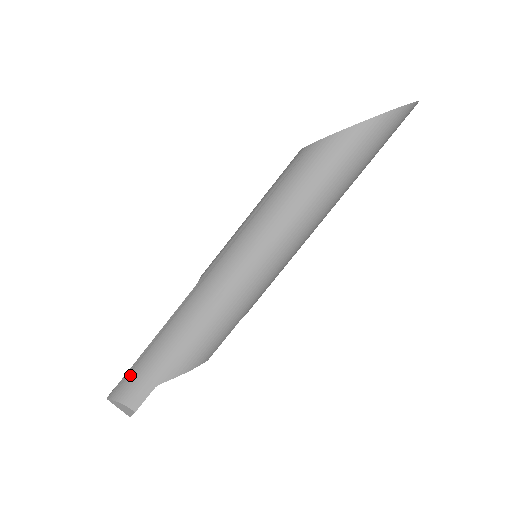
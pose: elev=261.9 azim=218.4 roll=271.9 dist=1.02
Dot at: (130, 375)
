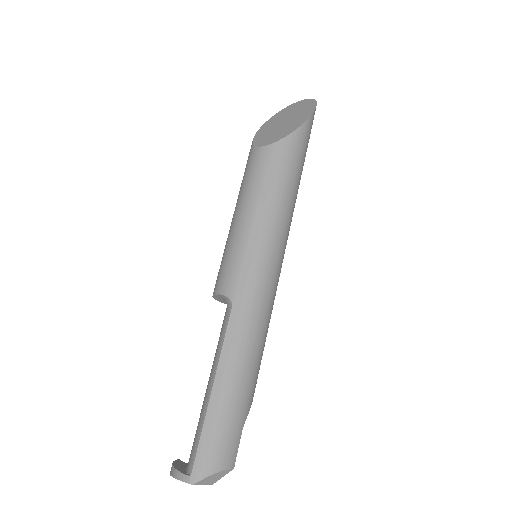
Dot at: (211, 437)
